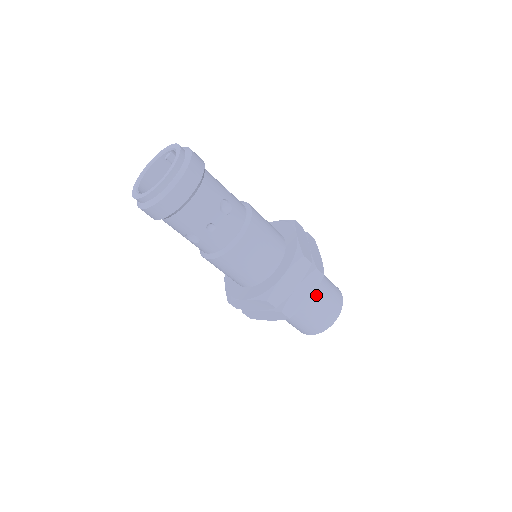
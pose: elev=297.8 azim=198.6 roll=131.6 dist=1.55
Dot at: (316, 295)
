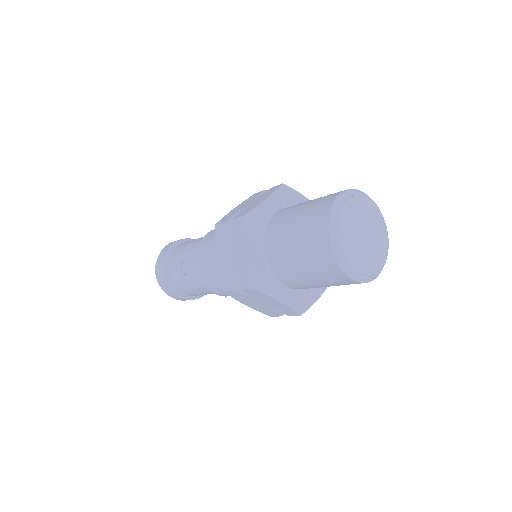
Dot at: occluded
